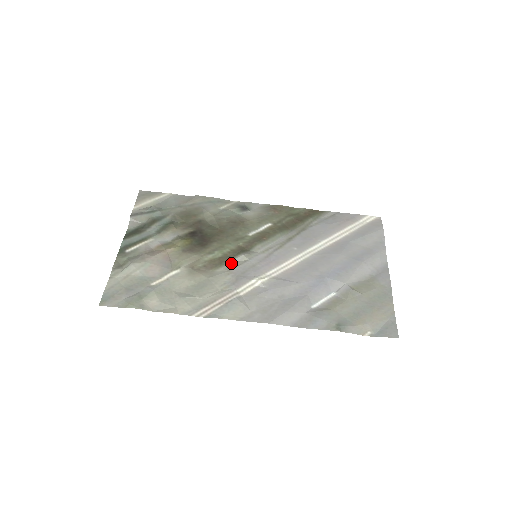
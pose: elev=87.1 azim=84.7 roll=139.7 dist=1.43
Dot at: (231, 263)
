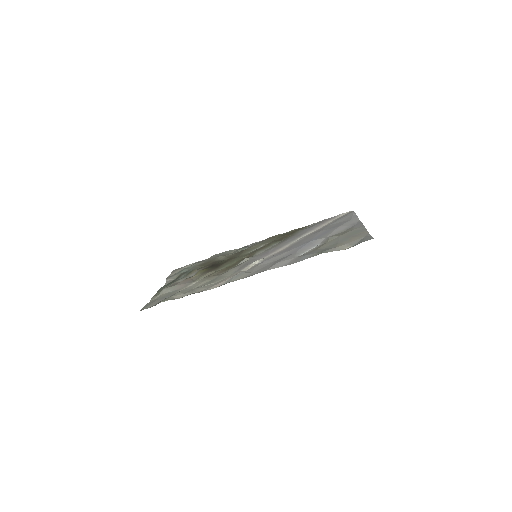
Dot at: (237, 265)
